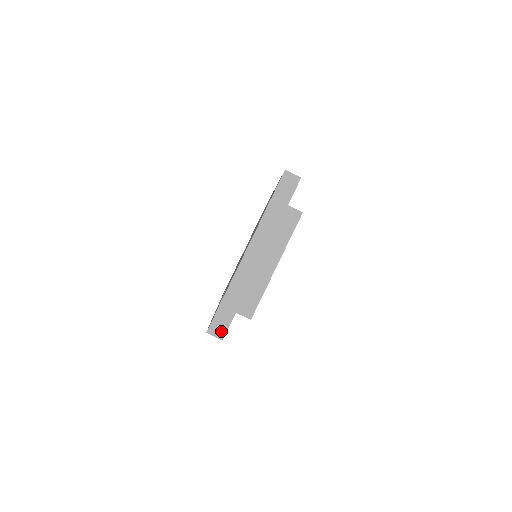
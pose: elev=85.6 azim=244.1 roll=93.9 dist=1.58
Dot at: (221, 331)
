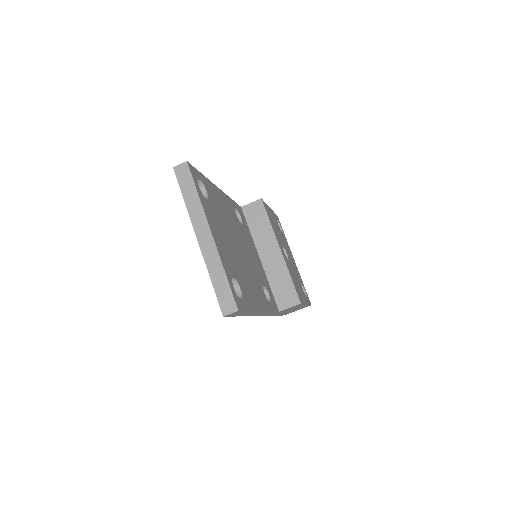
Dot at: (231, 306)
